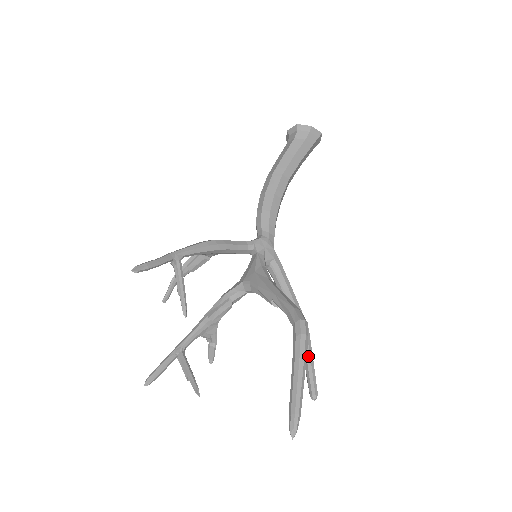
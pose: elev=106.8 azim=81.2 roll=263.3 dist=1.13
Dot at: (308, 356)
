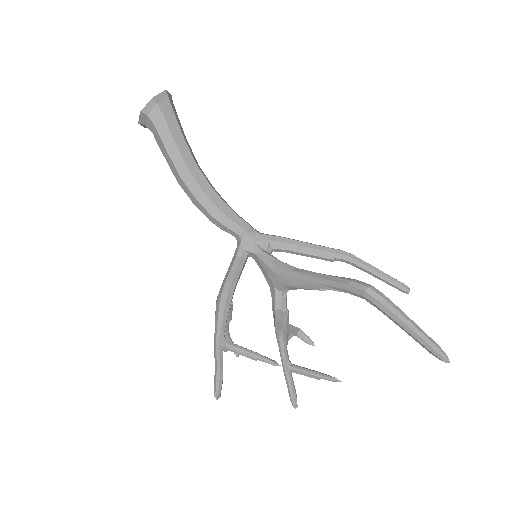
Dot at: (373, 272)
